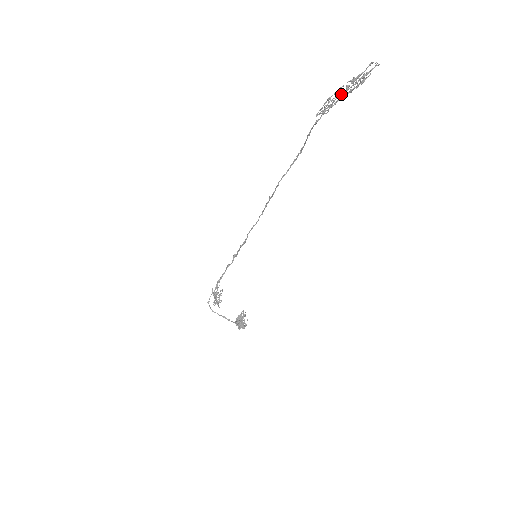
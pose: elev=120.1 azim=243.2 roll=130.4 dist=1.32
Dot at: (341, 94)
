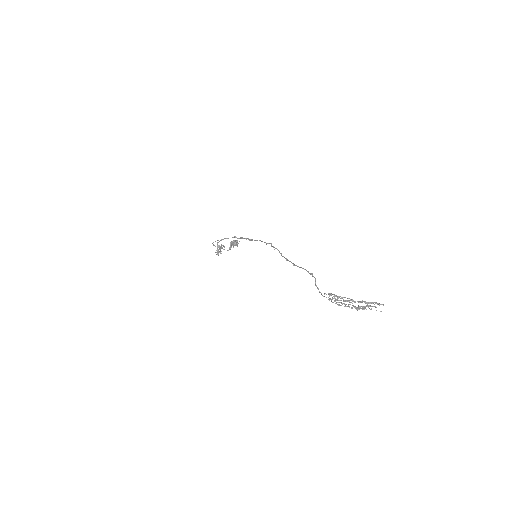
Dot at: occluded
